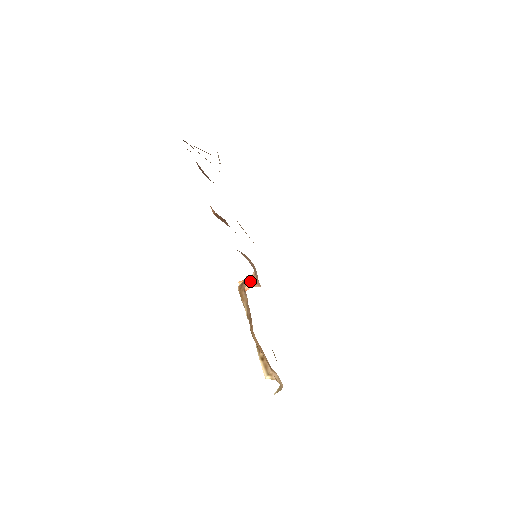
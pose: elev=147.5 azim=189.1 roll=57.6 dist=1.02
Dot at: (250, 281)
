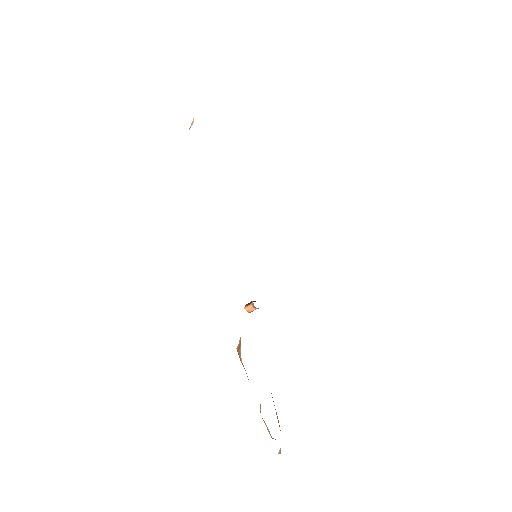
Dot at: (252, 307)
